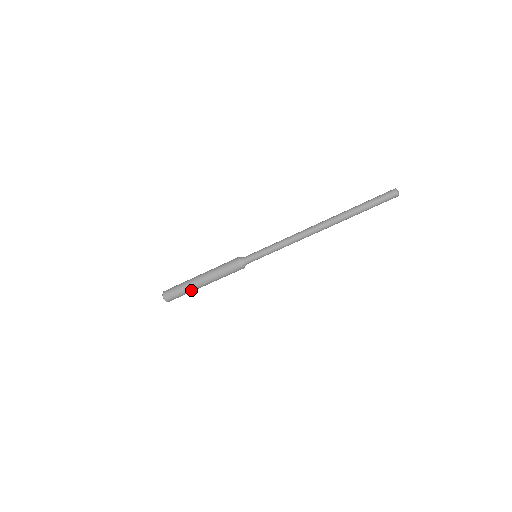
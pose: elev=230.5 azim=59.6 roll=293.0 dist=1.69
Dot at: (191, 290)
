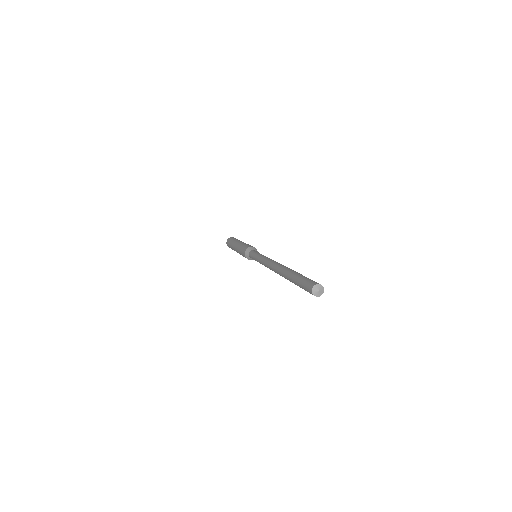
Dot at: occluded
